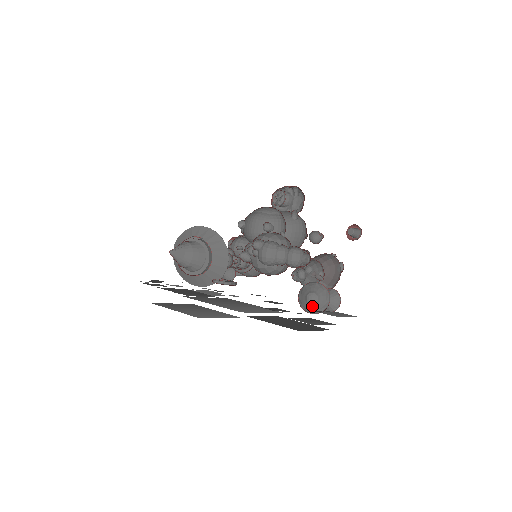
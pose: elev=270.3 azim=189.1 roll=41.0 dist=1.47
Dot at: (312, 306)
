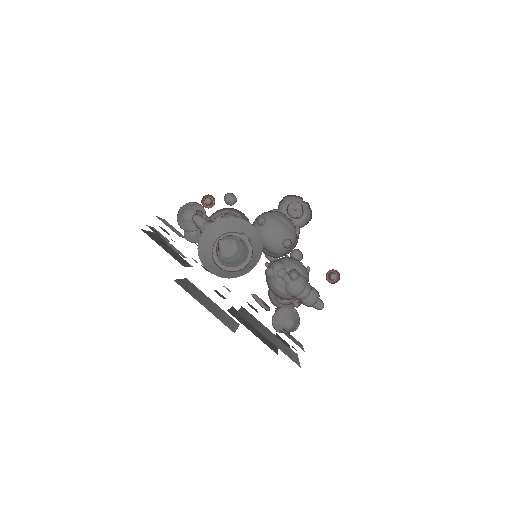
Dot at: occluded
